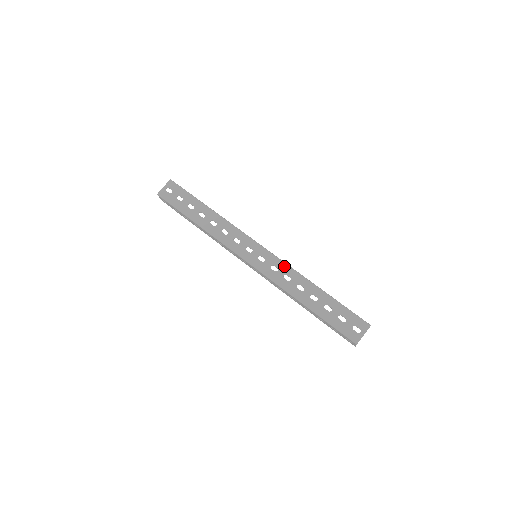
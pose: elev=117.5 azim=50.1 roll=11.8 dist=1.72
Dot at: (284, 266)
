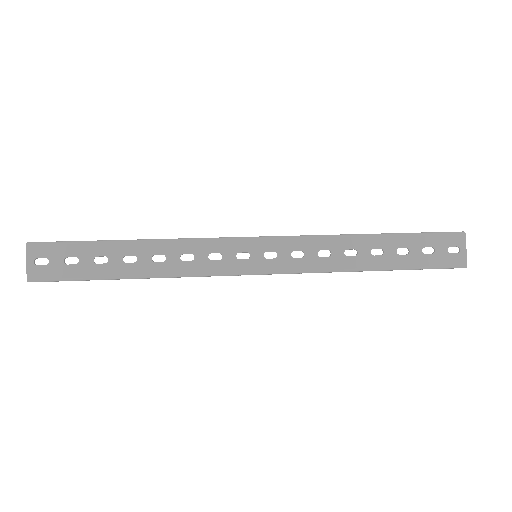
Dot at: (308, 241)
